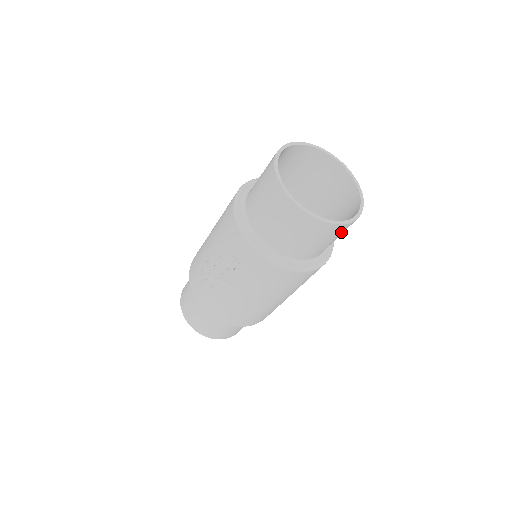
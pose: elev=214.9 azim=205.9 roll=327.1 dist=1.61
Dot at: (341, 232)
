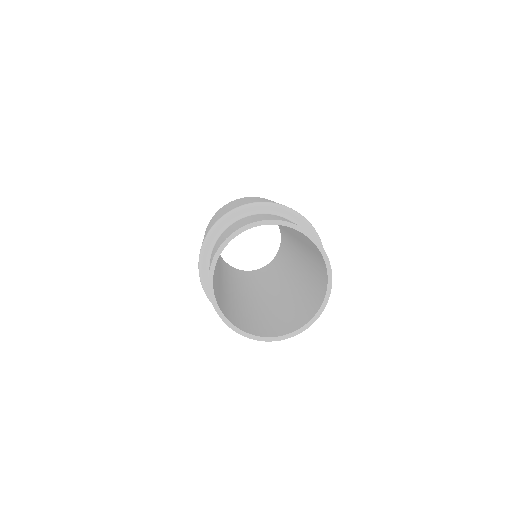
Dot at: occluded
